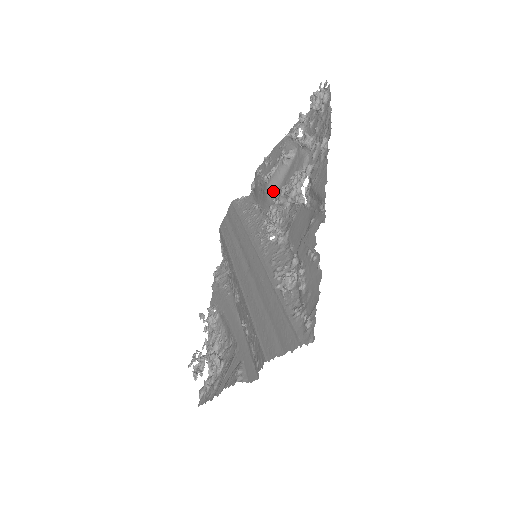
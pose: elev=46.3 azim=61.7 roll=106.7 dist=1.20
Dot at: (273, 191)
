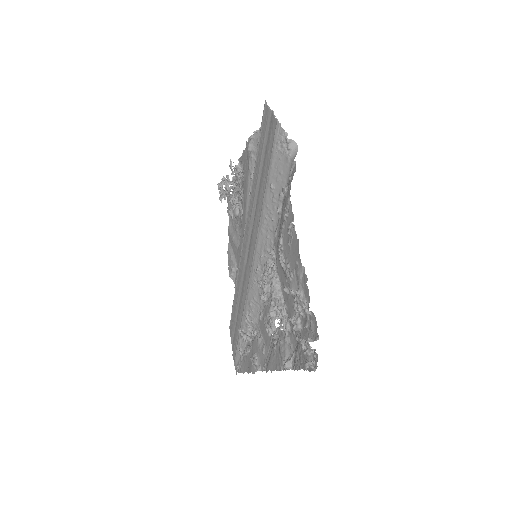
Dot at: (279, 260)
